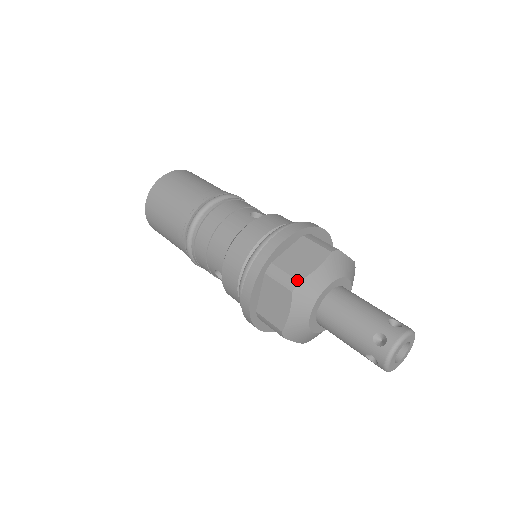
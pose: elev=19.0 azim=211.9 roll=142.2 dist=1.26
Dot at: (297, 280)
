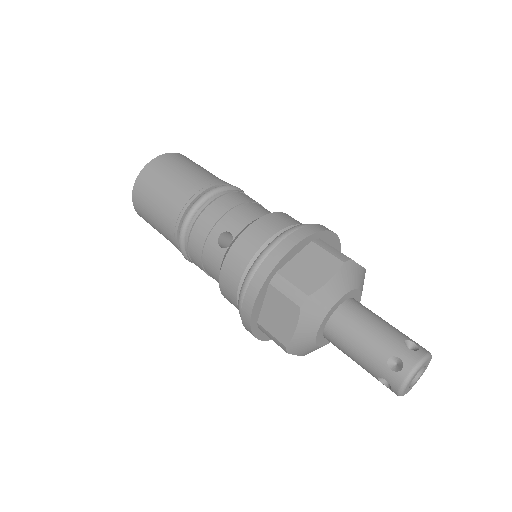
Dot at: occluded
